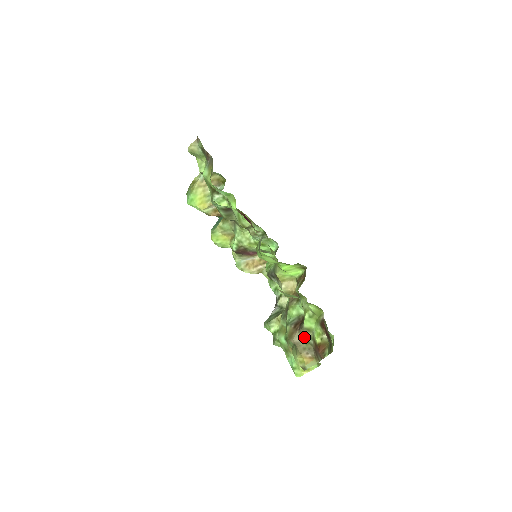
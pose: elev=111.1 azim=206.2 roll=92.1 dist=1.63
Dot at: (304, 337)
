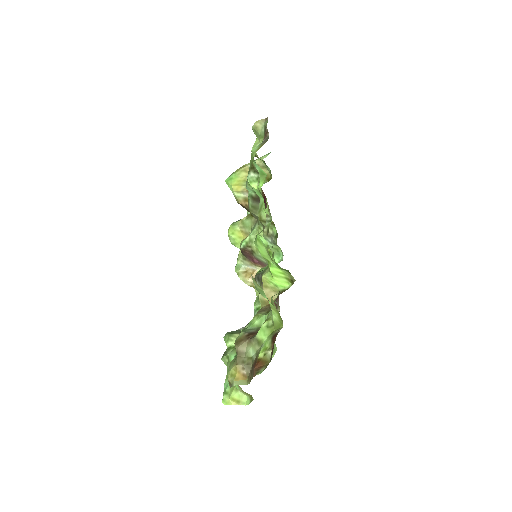
Dot at: (250, 349)
